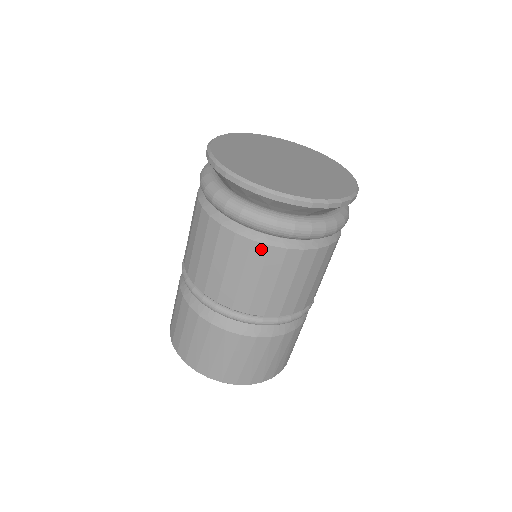
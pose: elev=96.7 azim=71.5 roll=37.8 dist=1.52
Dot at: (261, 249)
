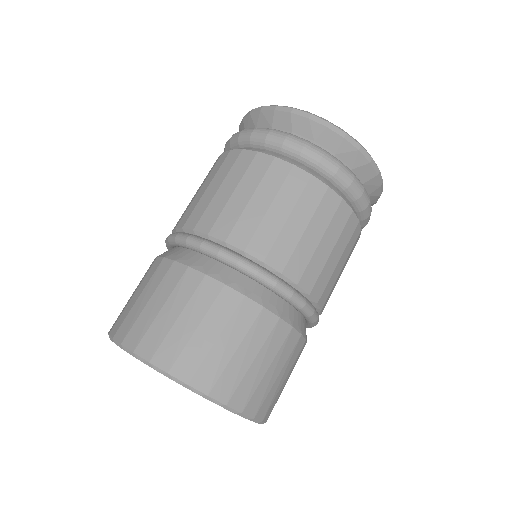
Dot at: (301, 177)
